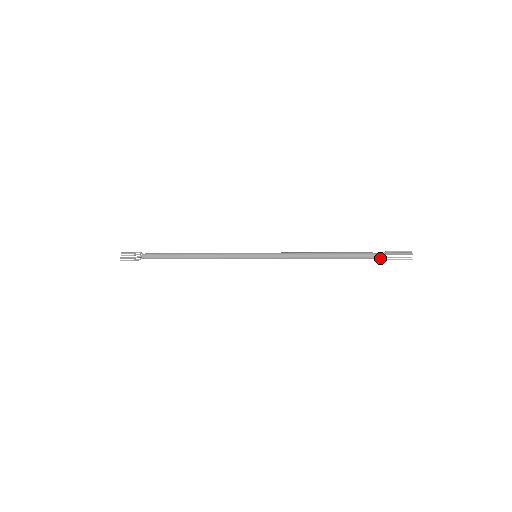
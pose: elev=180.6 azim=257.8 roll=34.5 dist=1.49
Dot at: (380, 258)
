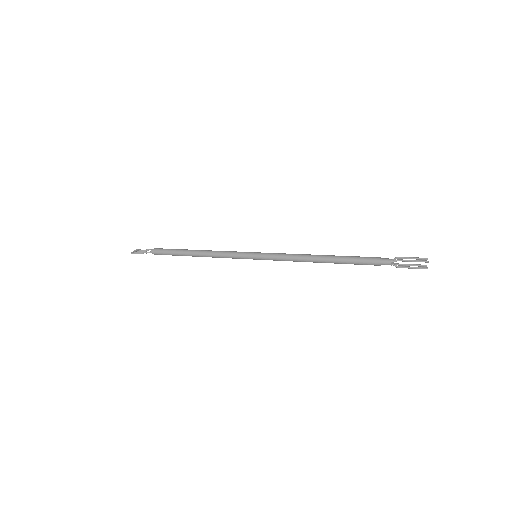
Dot at: (389, 263)
